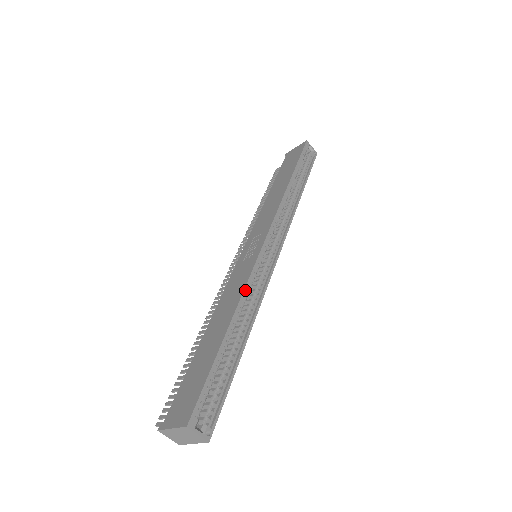
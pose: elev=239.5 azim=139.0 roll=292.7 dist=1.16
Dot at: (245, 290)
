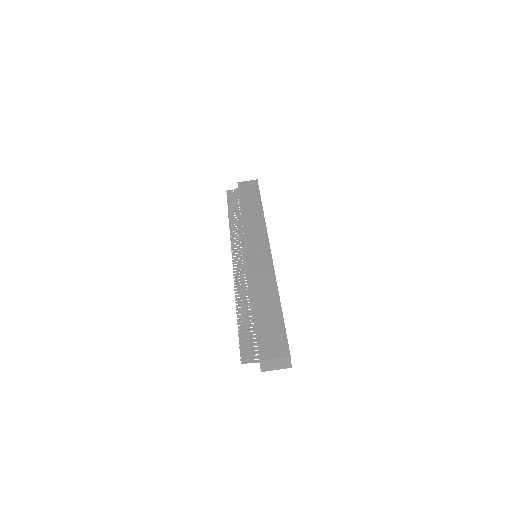
Dot at: occluded
